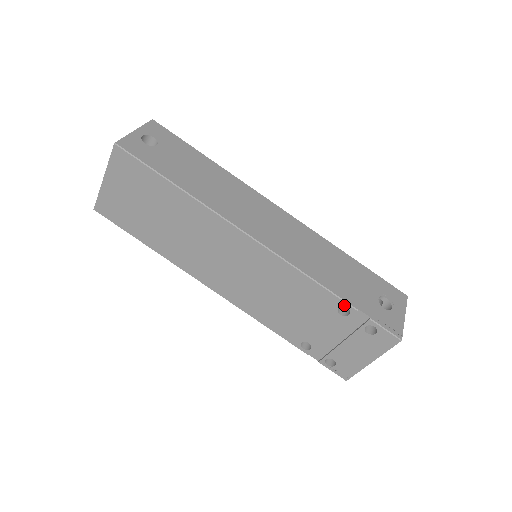
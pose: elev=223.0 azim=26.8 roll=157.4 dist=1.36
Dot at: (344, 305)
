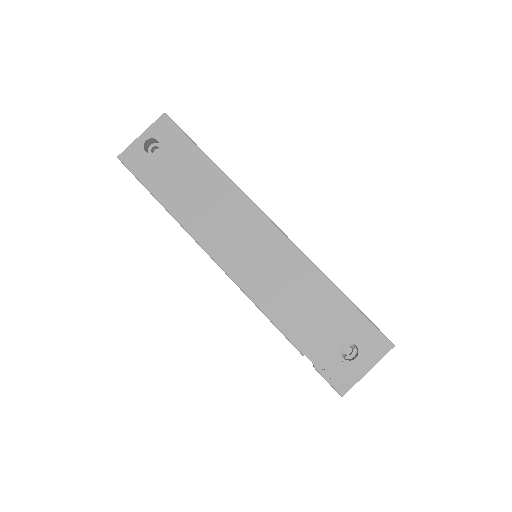
Dot at: (293, 345)
